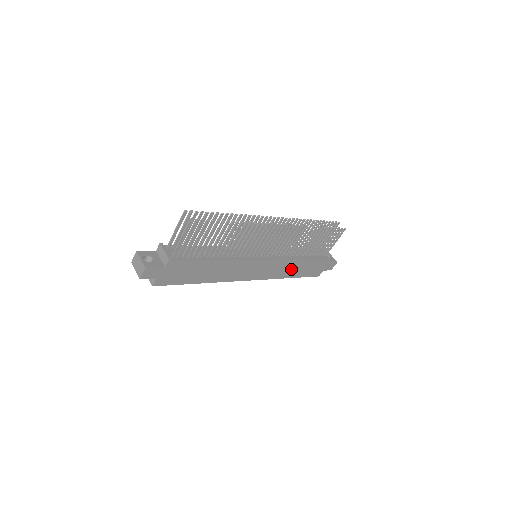
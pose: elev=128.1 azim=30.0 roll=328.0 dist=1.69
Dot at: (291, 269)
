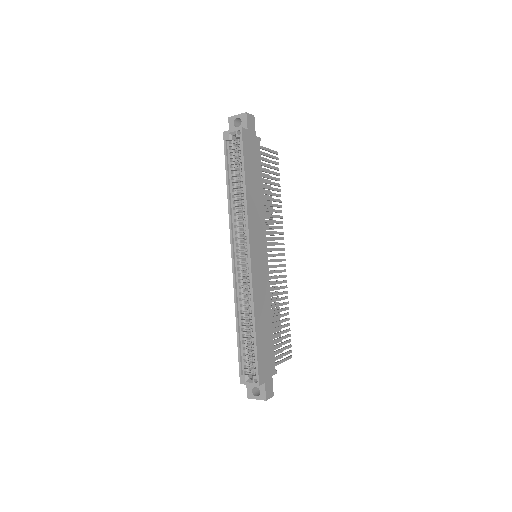
Dot at: (262, 315)
